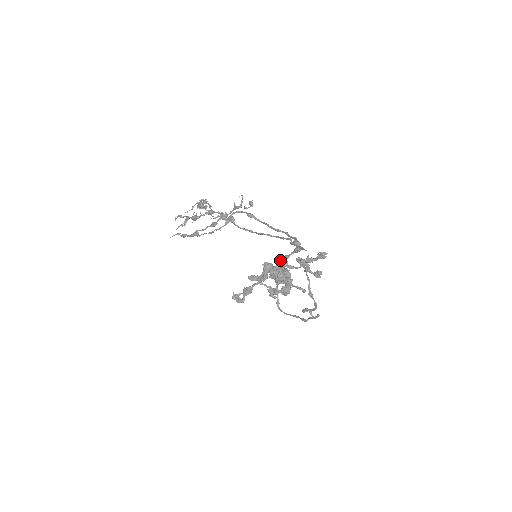
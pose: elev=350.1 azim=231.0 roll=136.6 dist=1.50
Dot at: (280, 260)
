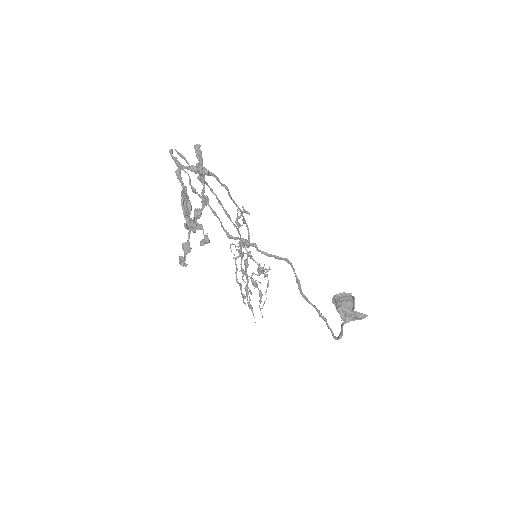
Dot at: (182, 186)
